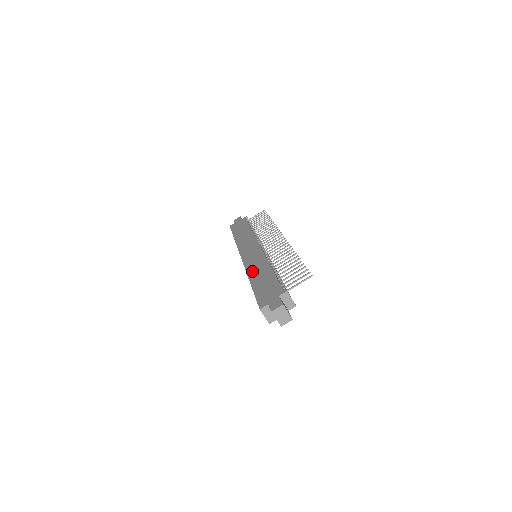
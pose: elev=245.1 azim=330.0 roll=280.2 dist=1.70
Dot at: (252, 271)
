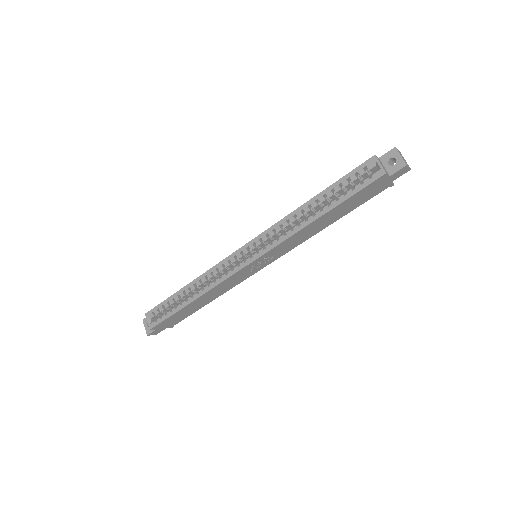
Dot at: occluded
